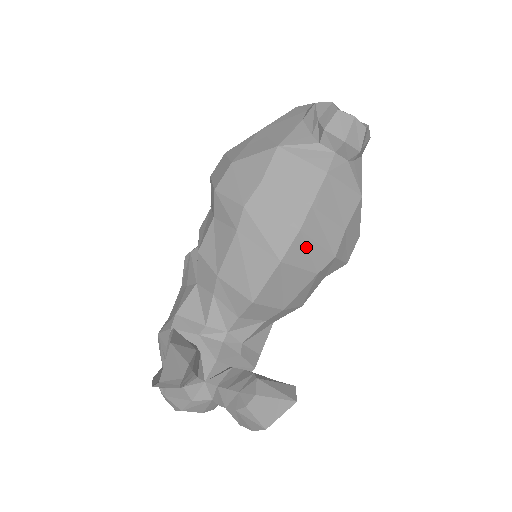
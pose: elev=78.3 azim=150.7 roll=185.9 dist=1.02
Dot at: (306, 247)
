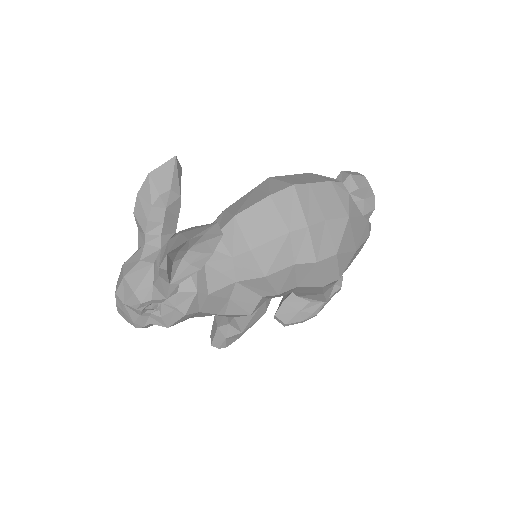
Dot at: (292, 202)
